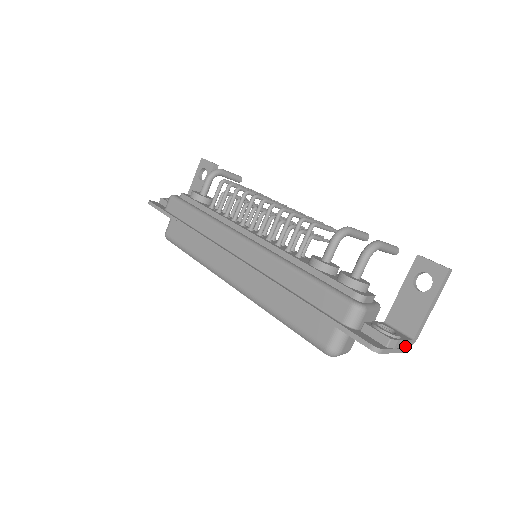
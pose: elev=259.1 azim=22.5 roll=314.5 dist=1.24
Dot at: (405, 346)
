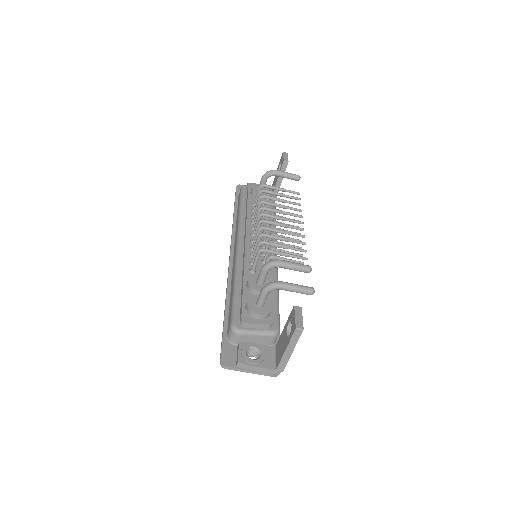
Dot at: (265, 372)
